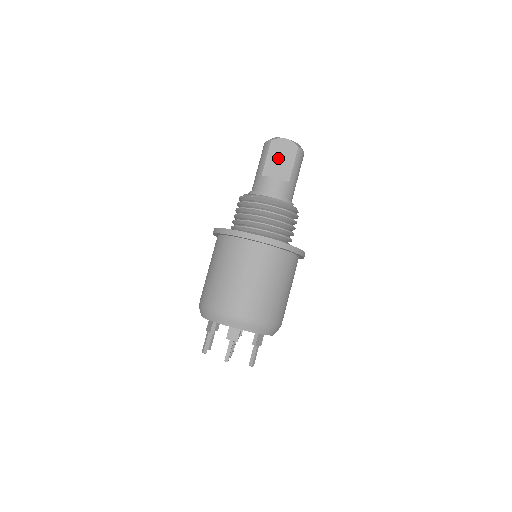
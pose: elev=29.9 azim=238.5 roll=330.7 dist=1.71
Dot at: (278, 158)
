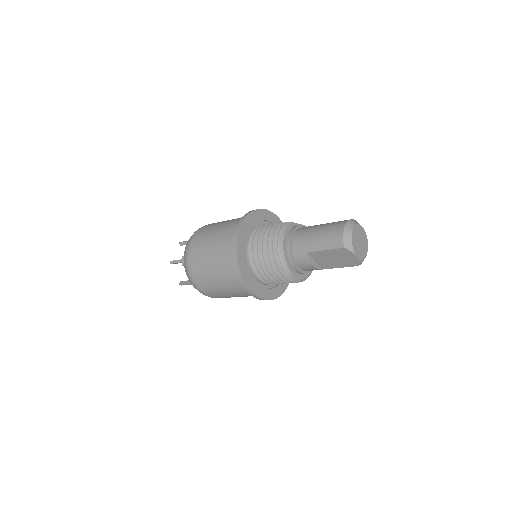
Dot at: (334, 257)
